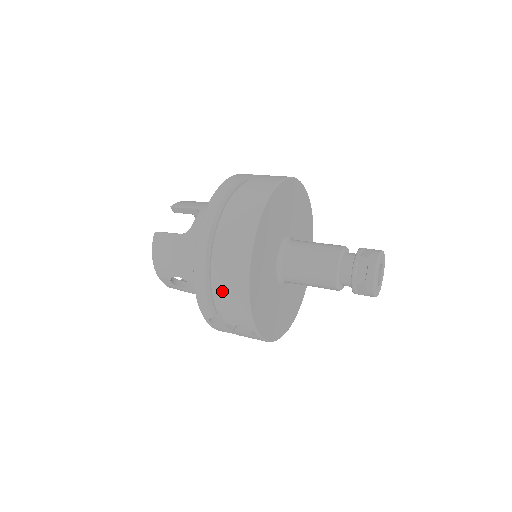
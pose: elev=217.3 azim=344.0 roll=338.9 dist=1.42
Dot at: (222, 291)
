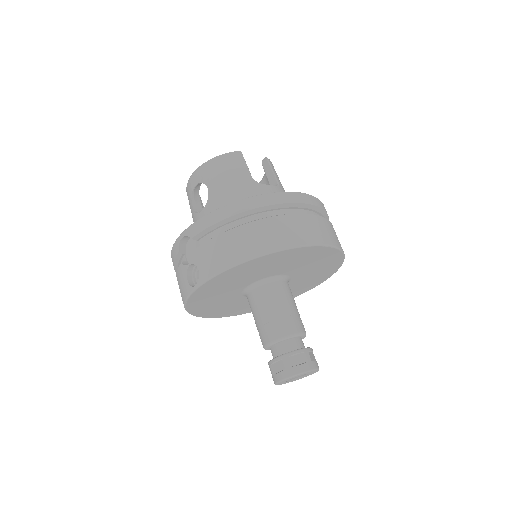
Dot at: (228, 237)
